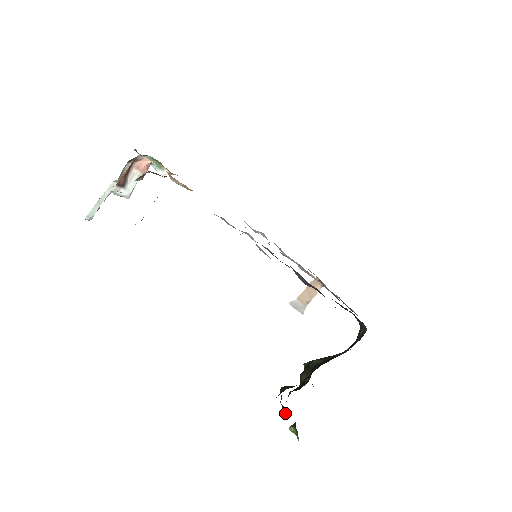
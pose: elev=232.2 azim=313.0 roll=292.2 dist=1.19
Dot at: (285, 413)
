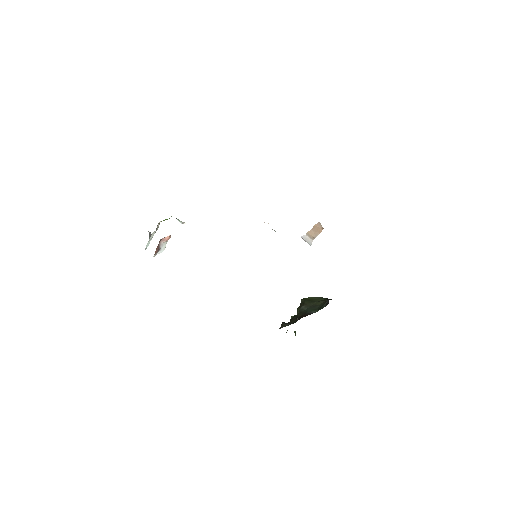
Dot at: occluded
